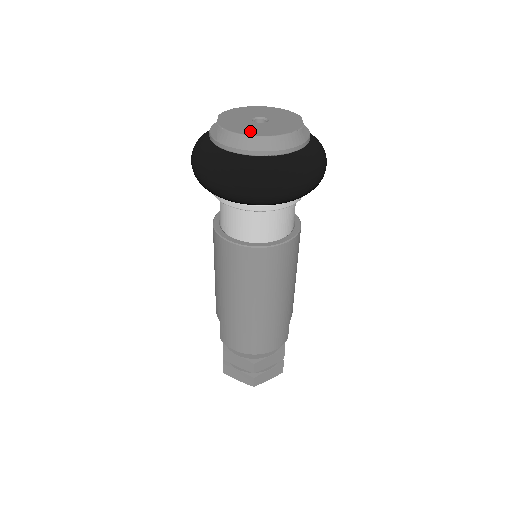
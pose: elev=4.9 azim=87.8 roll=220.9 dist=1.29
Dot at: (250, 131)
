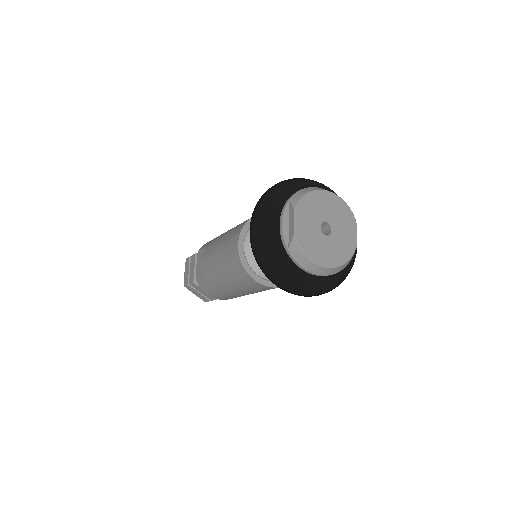
Dot at: (319, 256)
